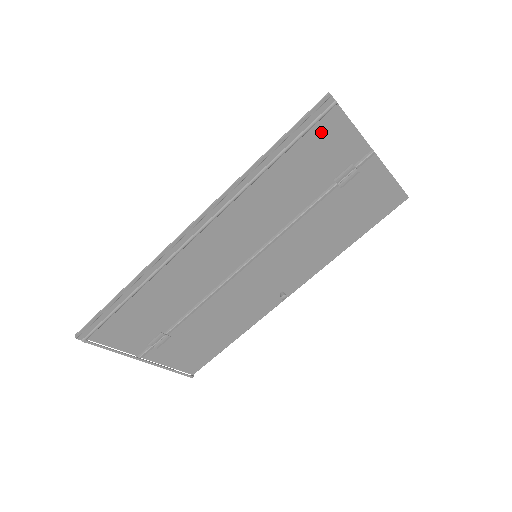
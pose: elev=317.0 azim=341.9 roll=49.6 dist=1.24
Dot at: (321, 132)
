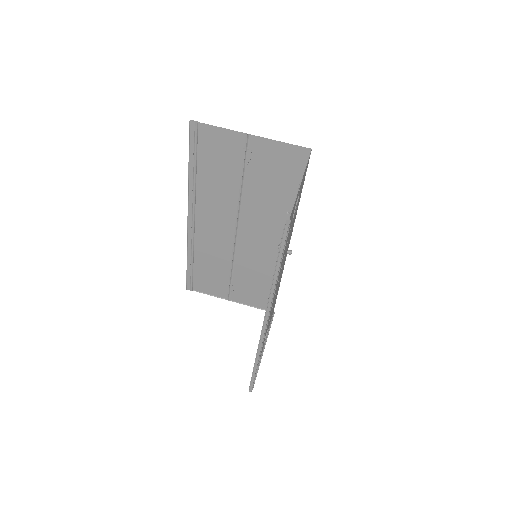
Dot at: occluded
